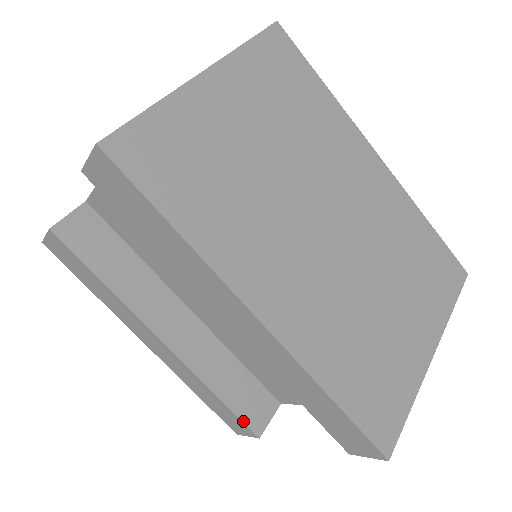
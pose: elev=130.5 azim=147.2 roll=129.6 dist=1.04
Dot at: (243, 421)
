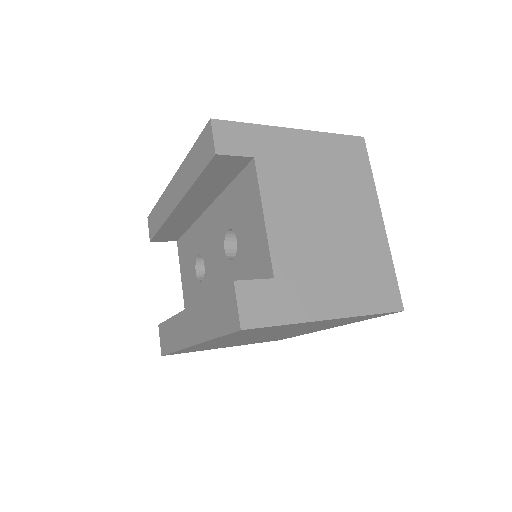
Dot at: (224, 287)
